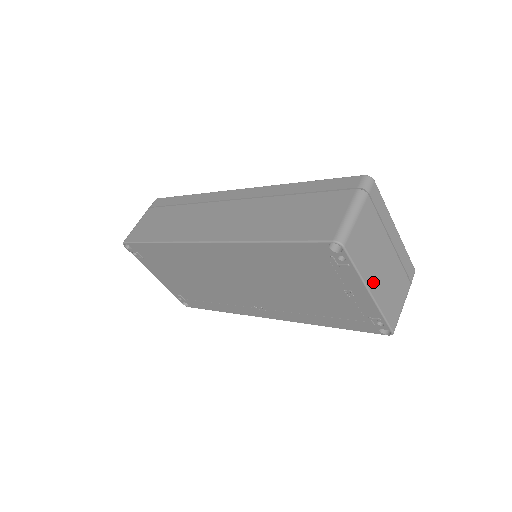
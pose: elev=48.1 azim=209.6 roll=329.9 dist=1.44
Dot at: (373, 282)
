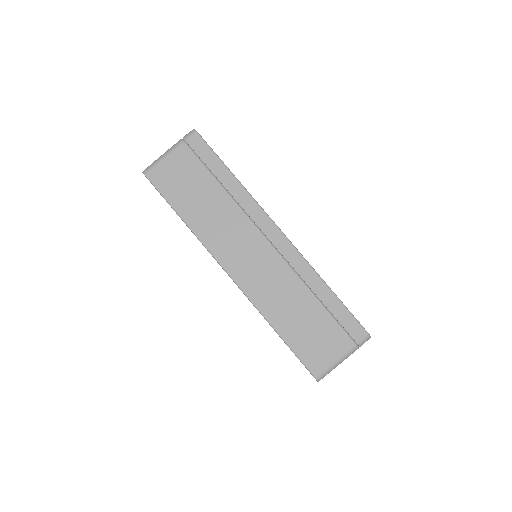
Dot at: occluded
